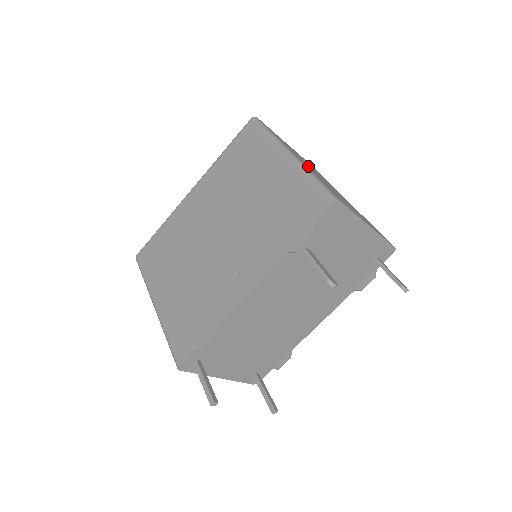
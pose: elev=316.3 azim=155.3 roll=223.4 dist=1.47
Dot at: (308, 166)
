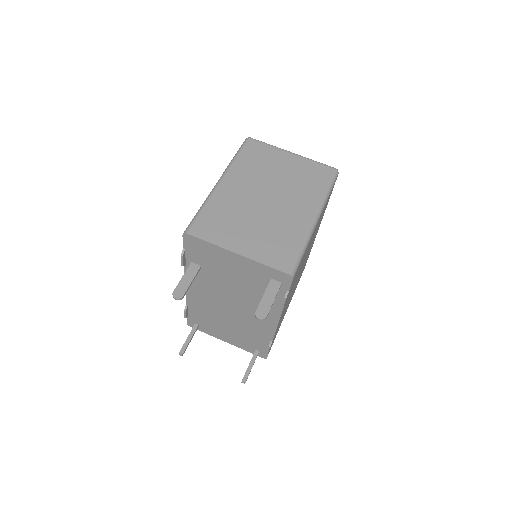
Dot at: (251, 186)
